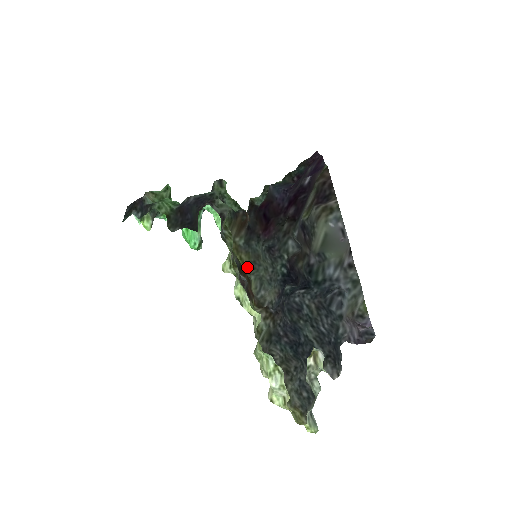
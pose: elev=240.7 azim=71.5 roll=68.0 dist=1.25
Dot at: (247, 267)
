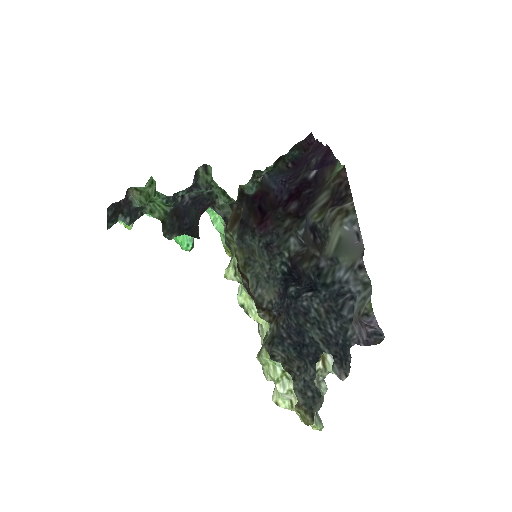
Dot at: (242, 264)
